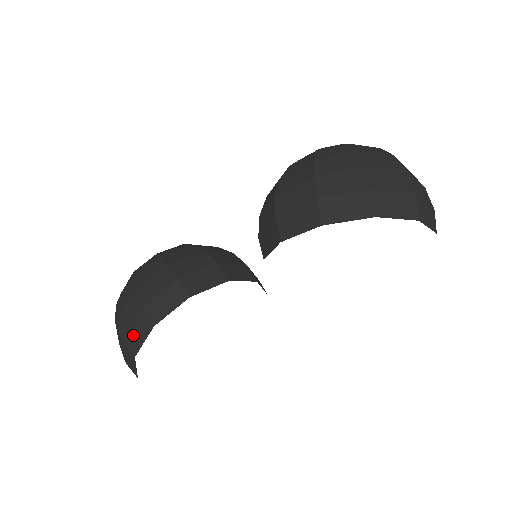
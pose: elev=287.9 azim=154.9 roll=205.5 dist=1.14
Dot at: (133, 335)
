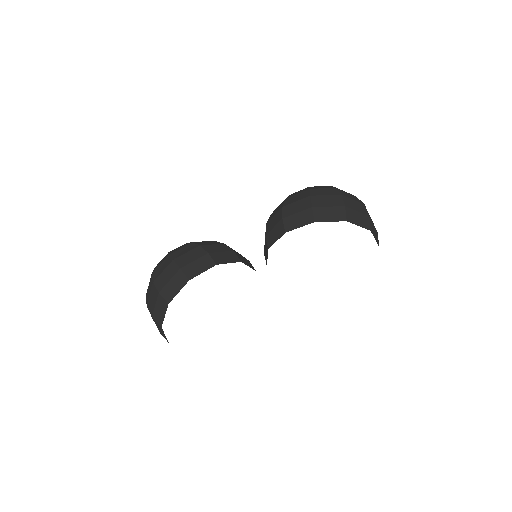
Dot at: (170, 288)
